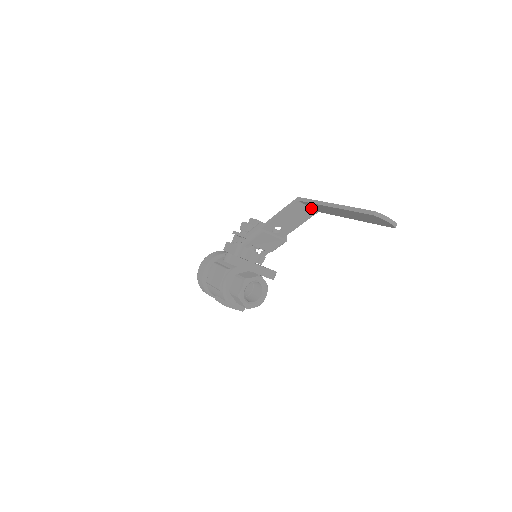
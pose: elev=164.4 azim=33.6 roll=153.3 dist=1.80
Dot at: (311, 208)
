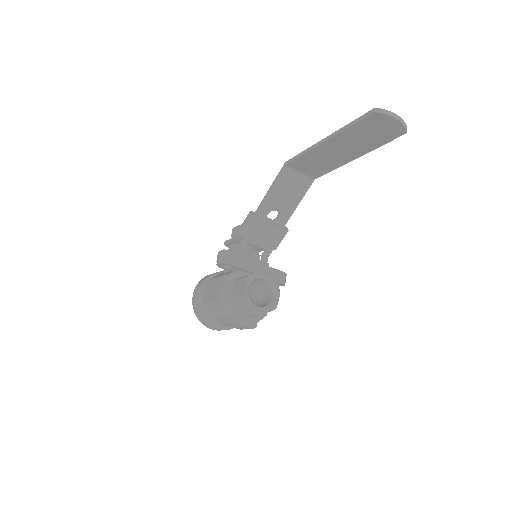
Dot at: (304, 175)
